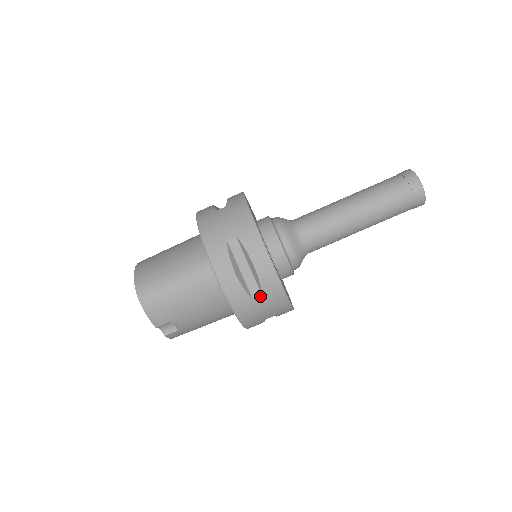
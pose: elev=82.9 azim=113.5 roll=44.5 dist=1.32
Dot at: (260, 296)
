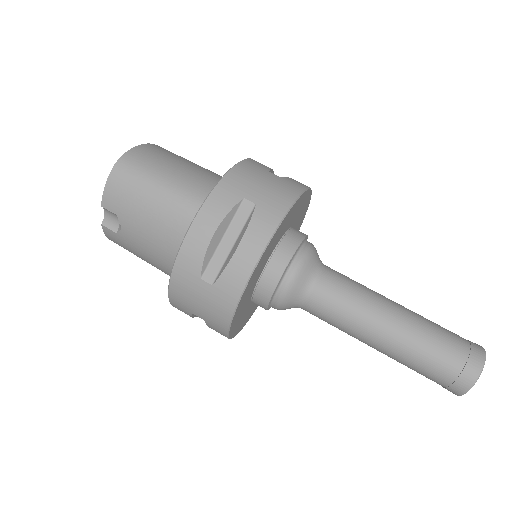
Dot at: (211, 282)
